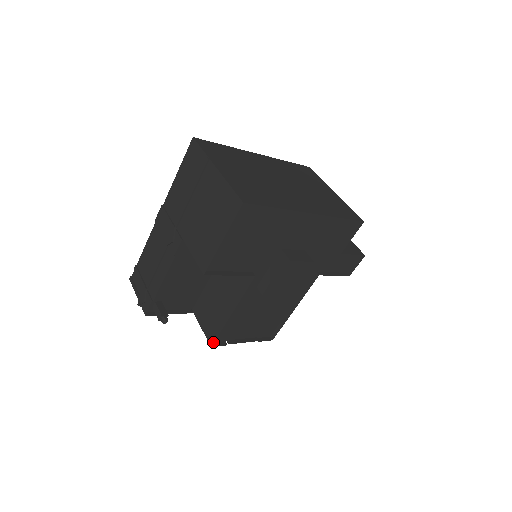
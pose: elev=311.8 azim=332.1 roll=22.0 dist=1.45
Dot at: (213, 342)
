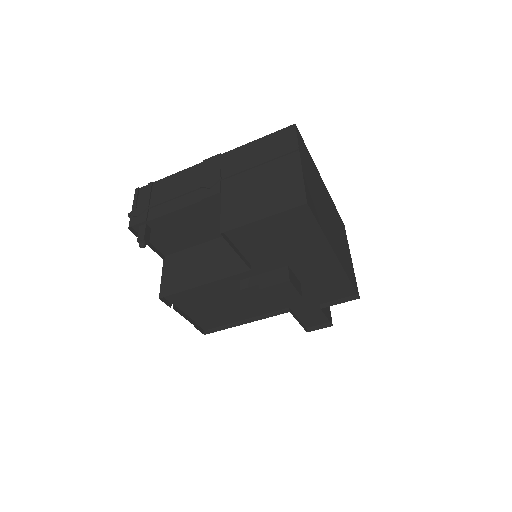
Dot at: (164, 296)
